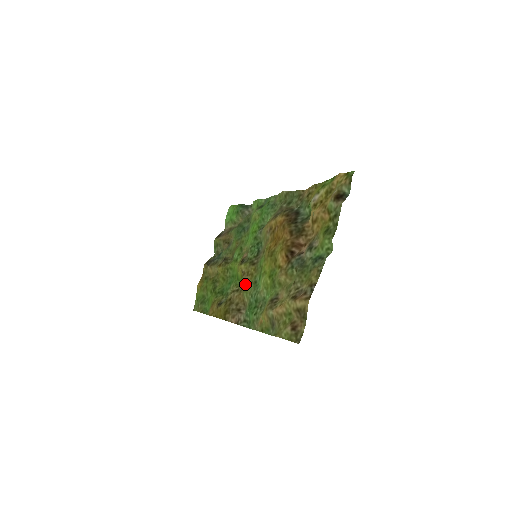
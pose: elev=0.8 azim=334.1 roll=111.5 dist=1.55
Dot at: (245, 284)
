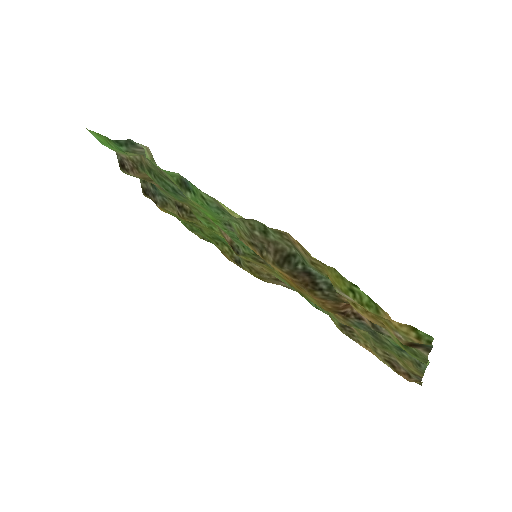
Dot at: (265, 269)
